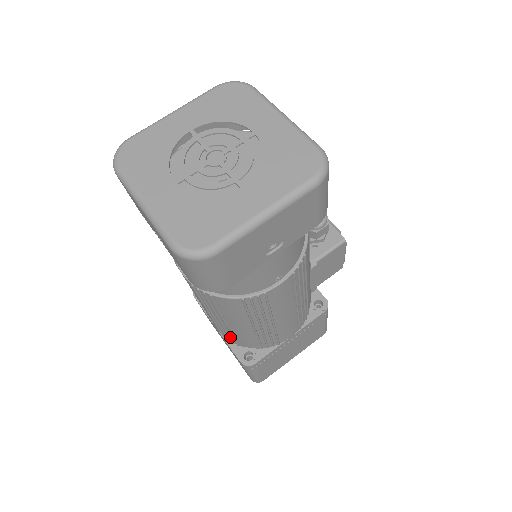
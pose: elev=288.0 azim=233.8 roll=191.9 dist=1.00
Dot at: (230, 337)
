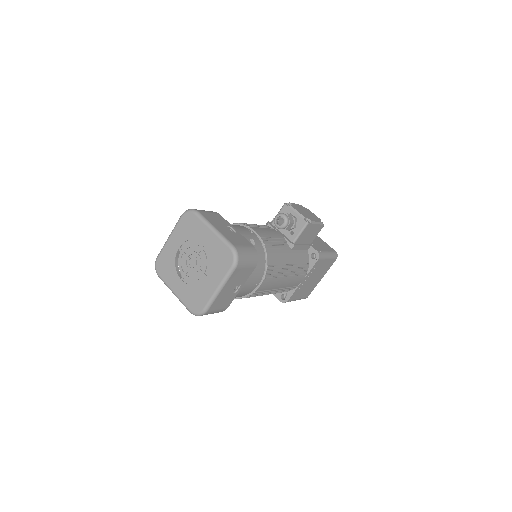
Dot at: occluded
